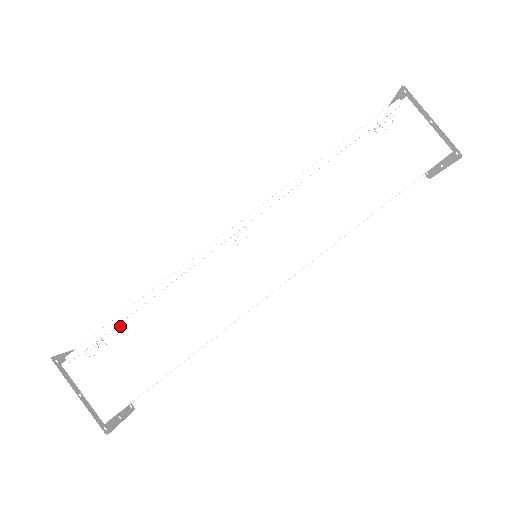
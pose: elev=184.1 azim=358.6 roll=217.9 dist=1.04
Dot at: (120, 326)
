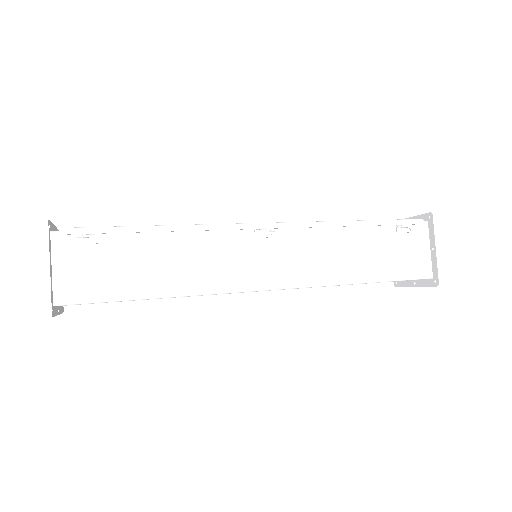
Dot at: (124, 235)
